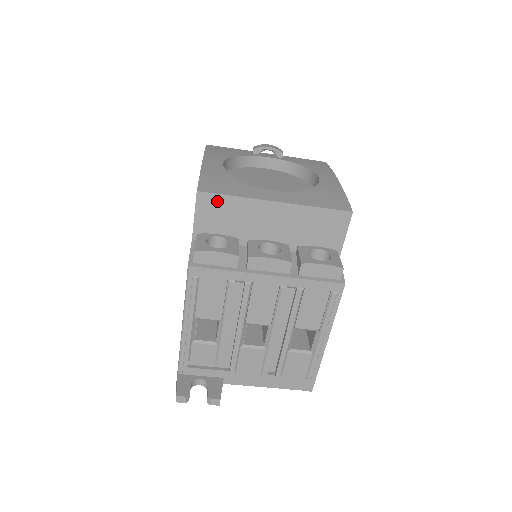
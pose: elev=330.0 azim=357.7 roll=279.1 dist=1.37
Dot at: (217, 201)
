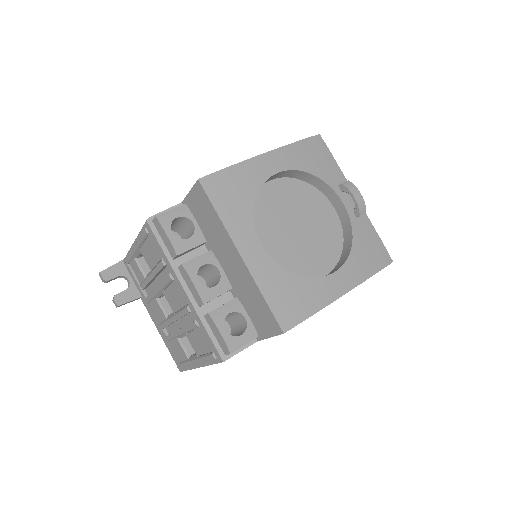
Dot at: (206, 202)
